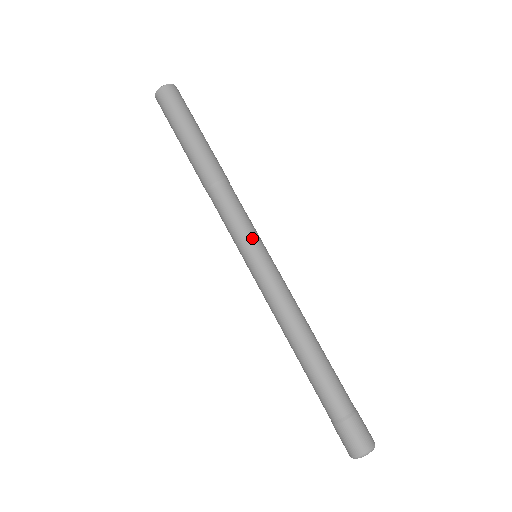
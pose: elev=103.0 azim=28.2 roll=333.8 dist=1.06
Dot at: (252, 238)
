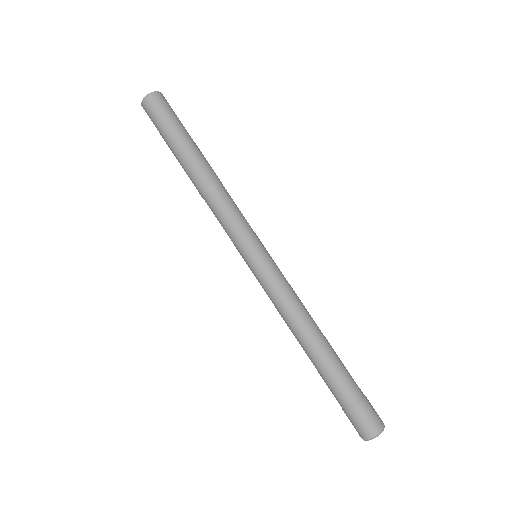
Dot at: (256, 237)
